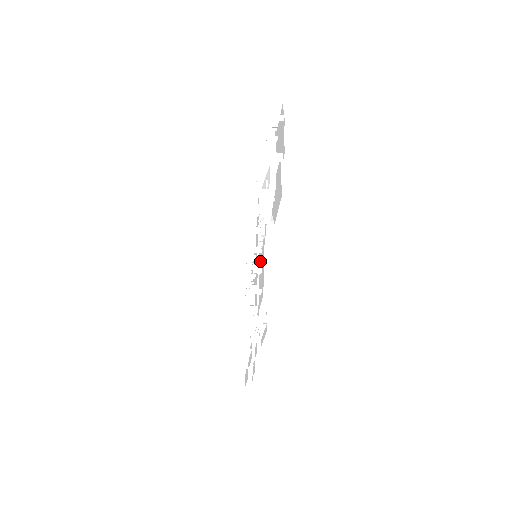
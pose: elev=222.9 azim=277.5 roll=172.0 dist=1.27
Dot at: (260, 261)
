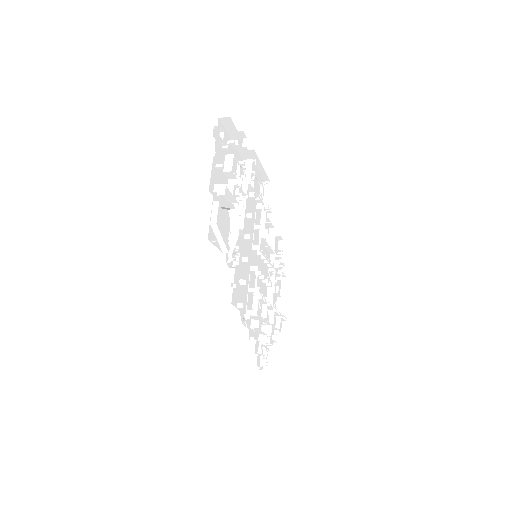
Dot at: occluded
